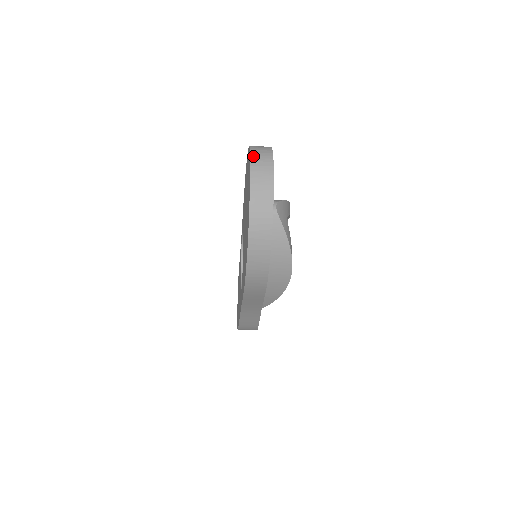
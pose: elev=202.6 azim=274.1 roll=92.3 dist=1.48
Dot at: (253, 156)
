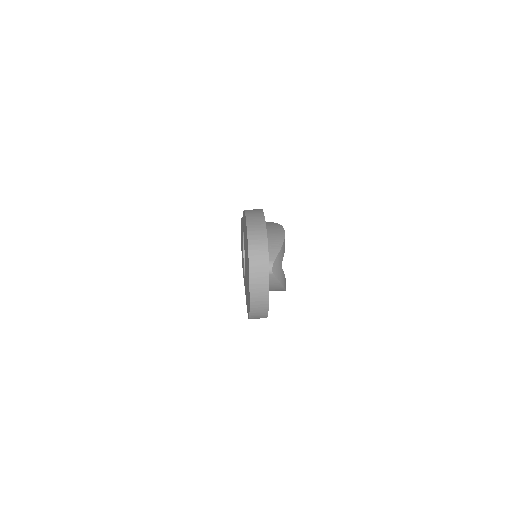
Dot at: (251, 261)
